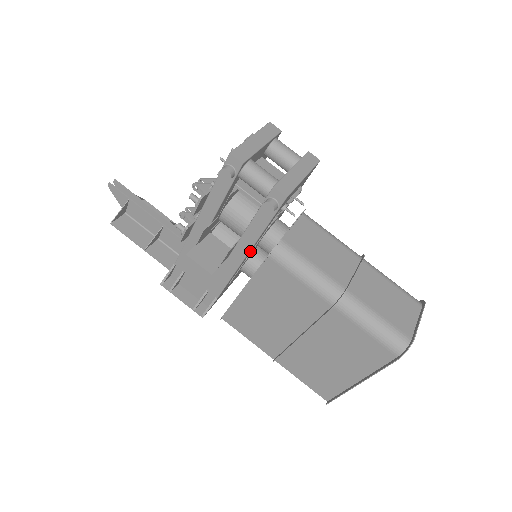
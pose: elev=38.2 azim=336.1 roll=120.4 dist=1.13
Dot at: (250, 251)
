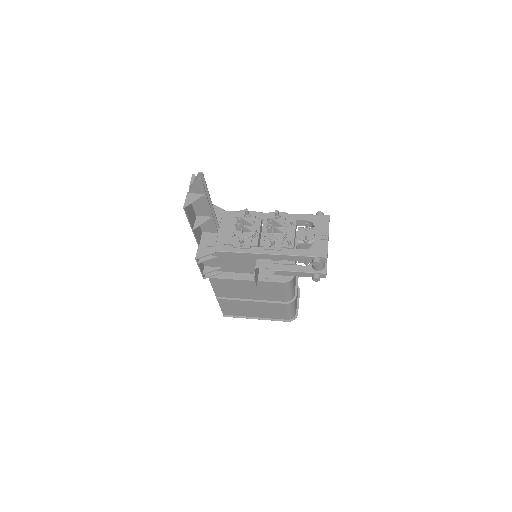
Dot at: occluded
